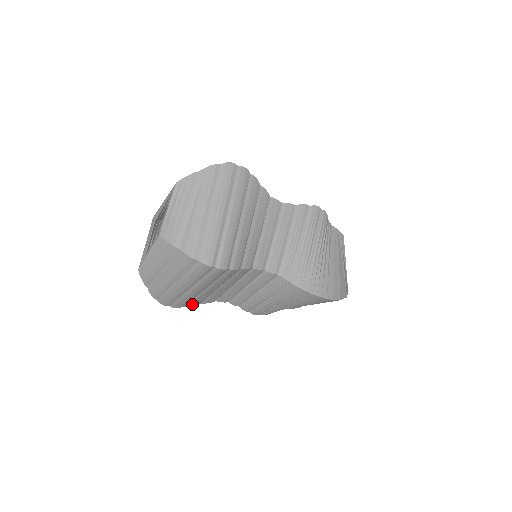
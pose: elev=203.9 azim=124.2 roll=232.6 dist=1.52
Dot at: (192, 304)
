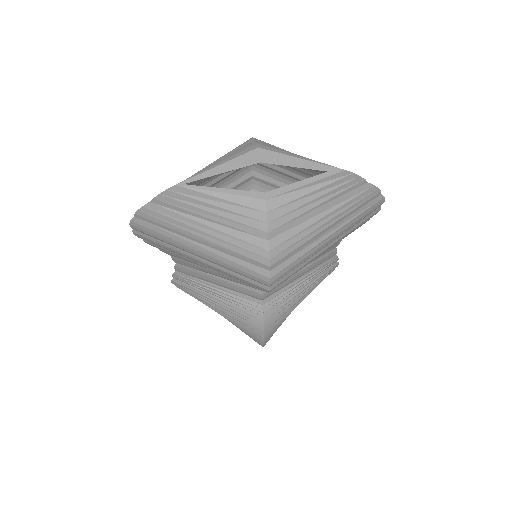
Dot at: (154, 245)
